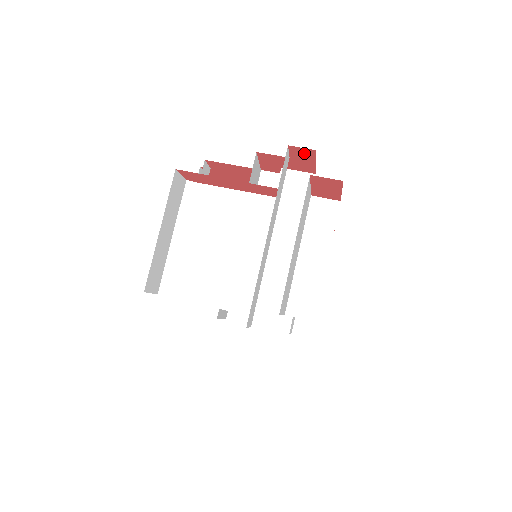
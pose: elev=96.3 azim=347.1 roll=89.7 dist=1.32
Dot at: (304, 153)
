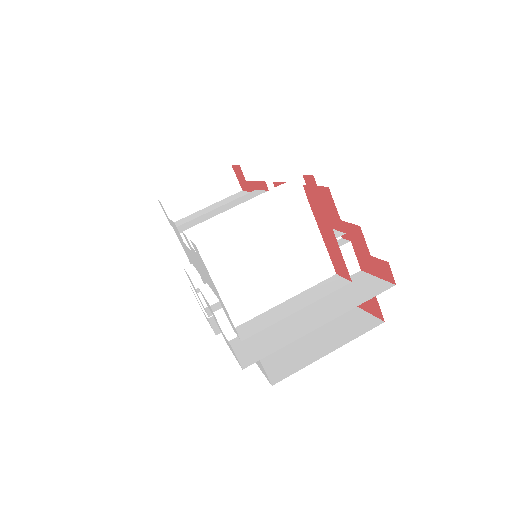
Dot at: (385, 272)
